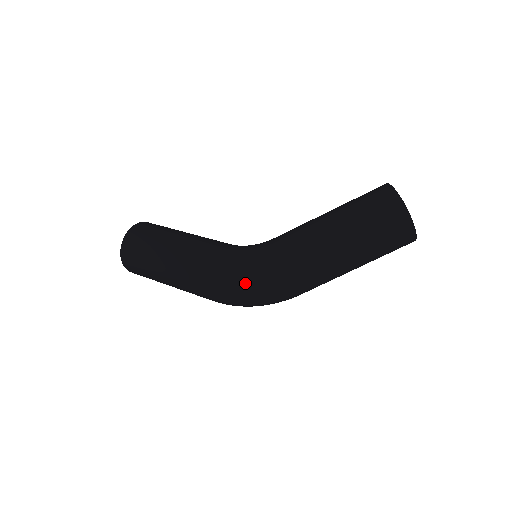
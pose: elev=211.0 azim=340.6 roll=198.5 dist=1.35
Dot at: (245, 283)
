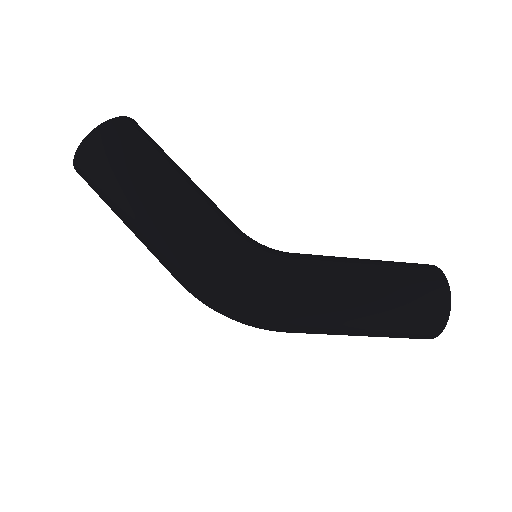
Dot at: (240, 295)
